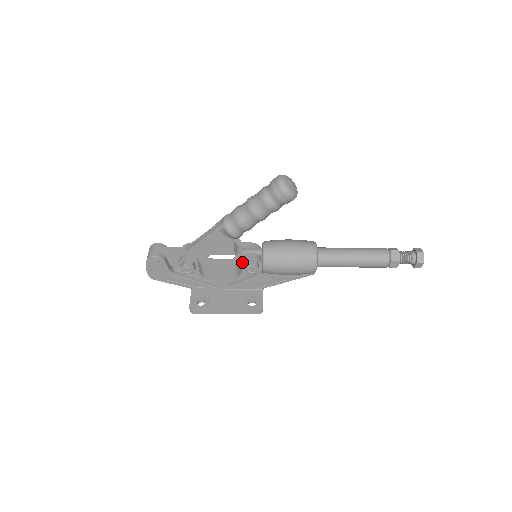
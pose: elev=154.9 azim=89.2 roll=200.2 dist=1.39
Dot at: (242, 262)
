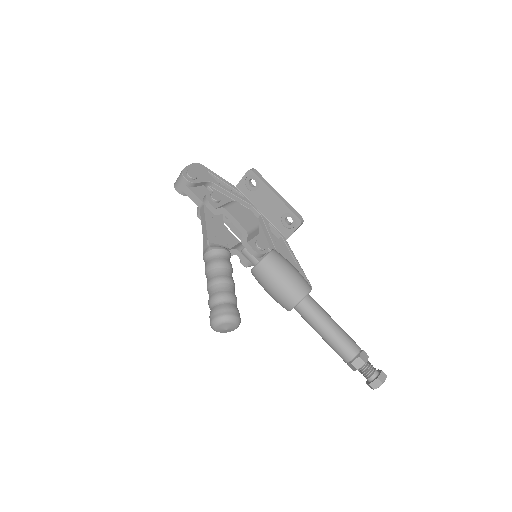
Dot at: occluded
